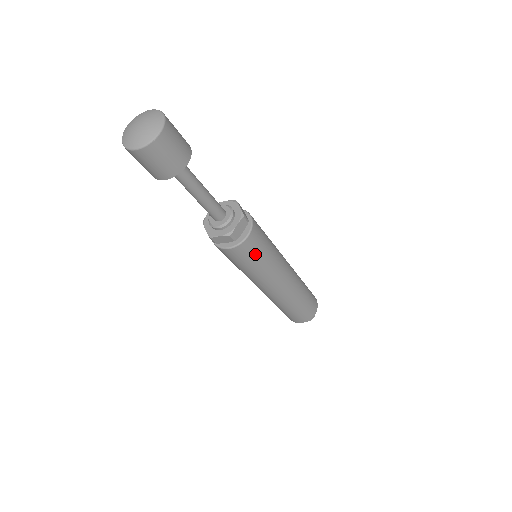
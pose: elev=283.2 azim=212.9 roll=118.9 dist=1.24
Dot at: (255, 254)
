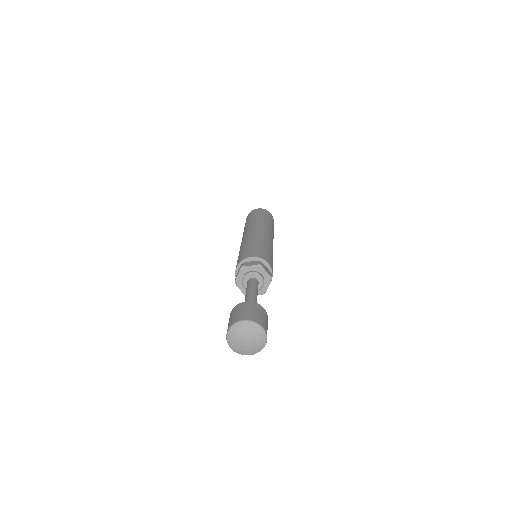
Dot at: occluded
